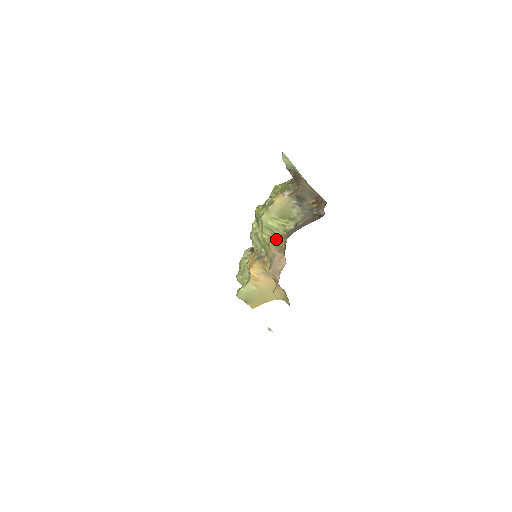
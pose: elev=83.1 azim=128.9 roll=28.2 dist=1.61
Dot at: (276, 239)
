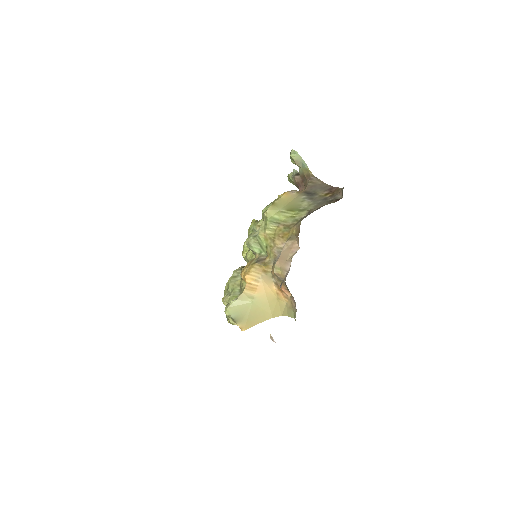
Dot at: (284, 230)
